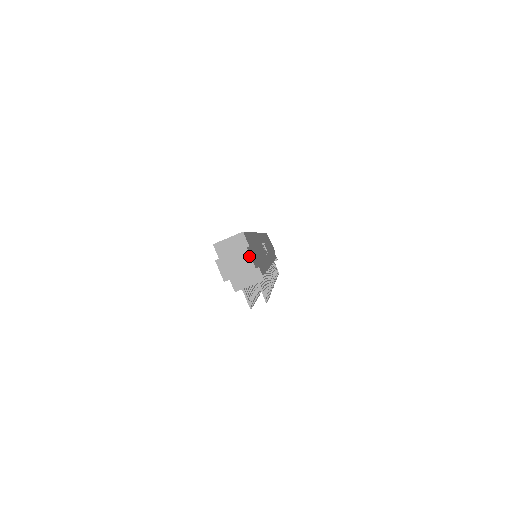
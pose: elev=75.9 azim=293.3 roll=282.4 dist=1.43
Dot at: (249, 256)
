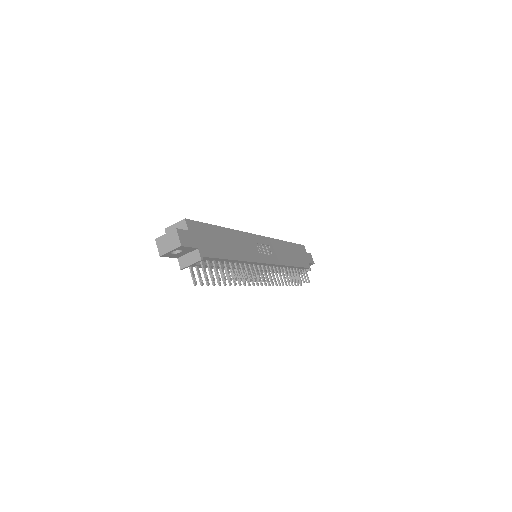
Dot at: (177, 236)
